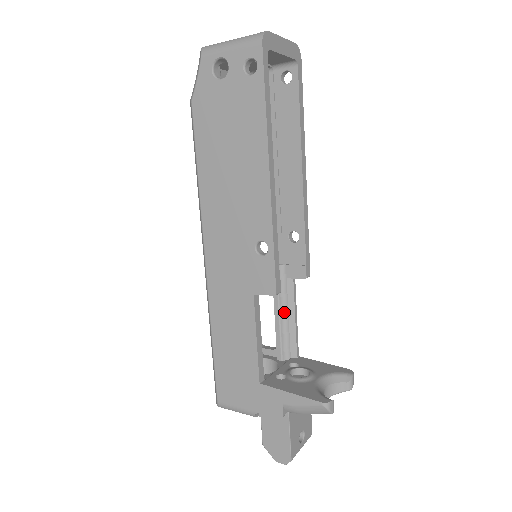
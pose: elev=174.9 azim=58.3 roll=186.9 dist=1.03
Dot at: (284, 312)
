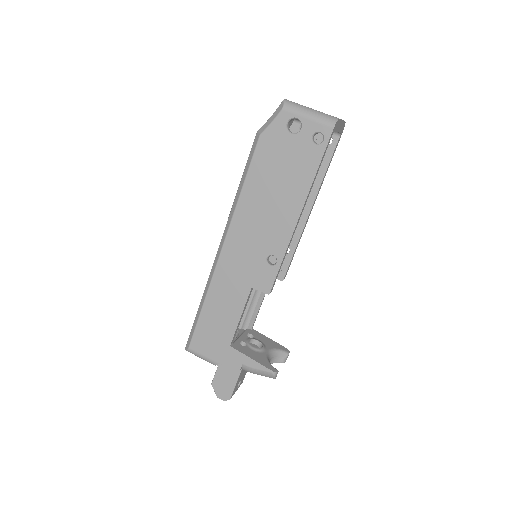
Dot at: (256, 297)
